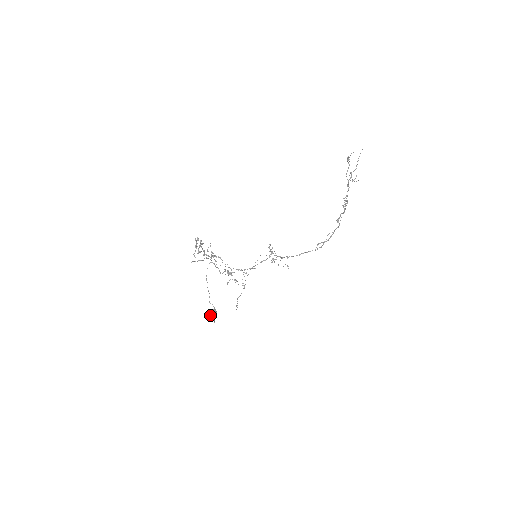
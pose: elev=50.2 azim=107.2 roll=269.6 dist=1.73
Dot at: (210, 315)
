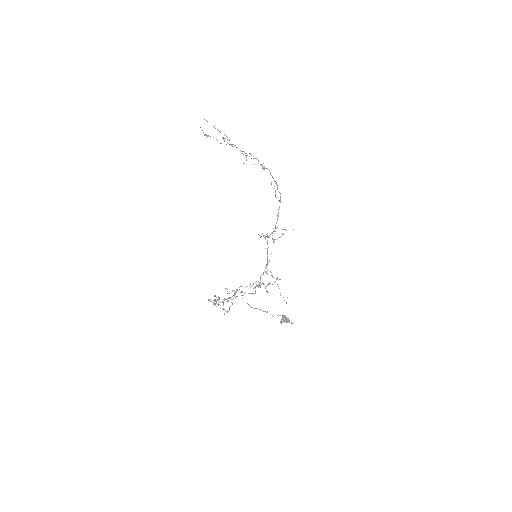
Dot at: occluded
